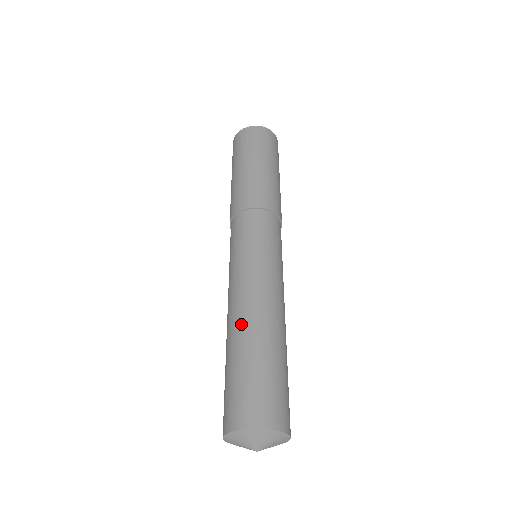
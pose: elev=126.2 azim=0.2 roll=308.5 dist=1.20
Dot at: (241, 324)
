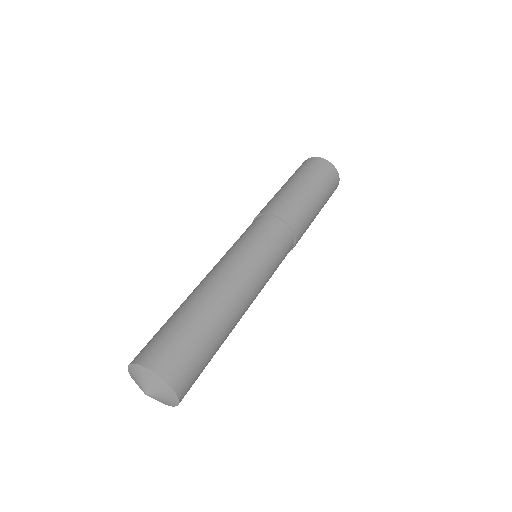
Dot at: (214, 298)
